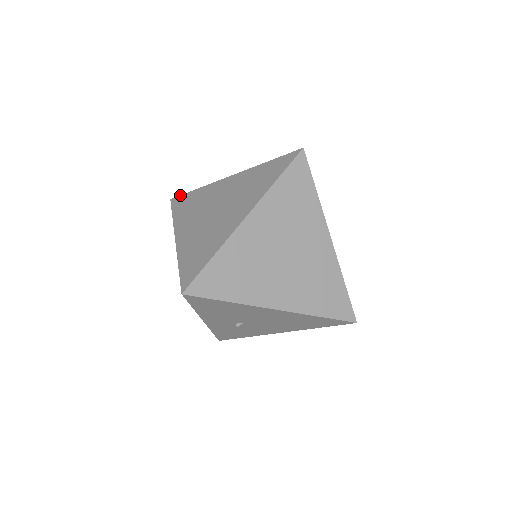
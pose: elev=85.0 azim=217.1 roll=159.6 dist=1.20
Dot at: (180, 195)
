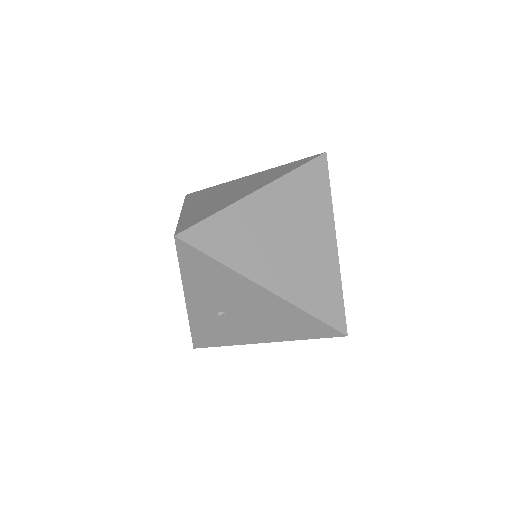
Dot at: (196, 191)
